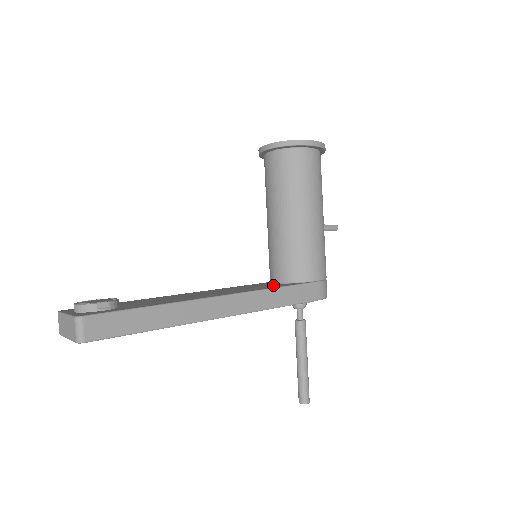
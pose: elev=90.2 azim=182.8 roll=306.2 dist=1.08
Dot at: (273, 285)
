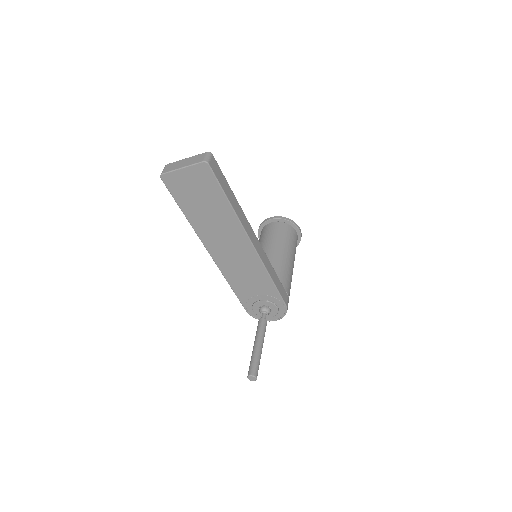
Dot at: occluded
